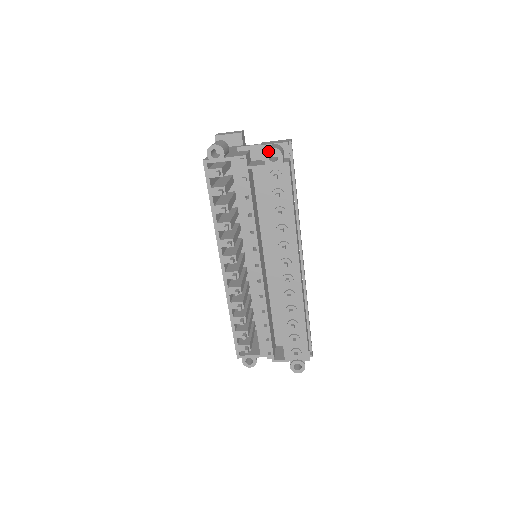
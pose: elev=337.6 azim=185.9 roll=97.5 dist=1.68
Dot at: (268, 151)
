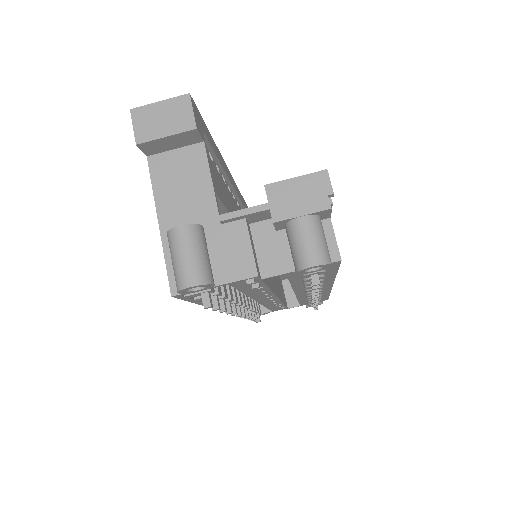
Dot at: (305, 269)
